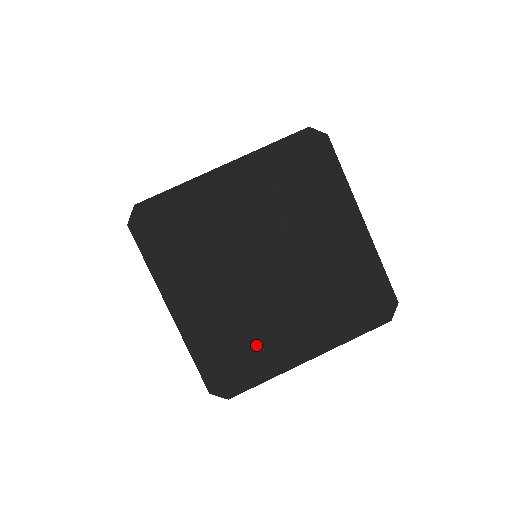
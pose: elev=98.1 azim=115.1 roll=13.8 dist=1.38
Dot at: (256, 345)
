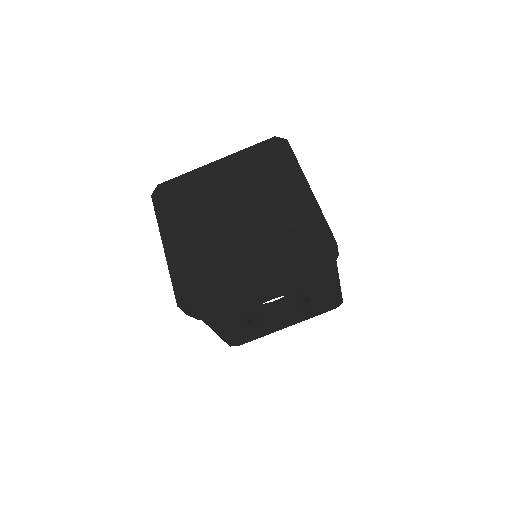
Dot at: (218, 272)
